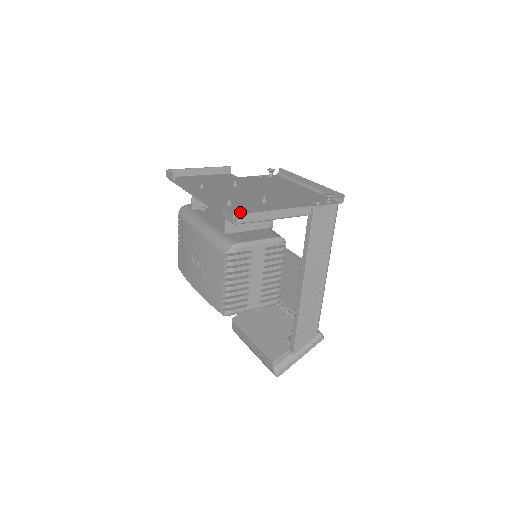
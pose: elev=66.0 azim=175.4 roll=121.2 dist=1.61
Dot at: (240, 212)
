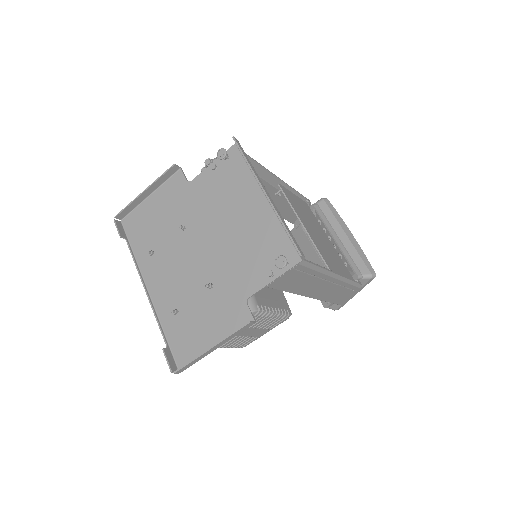
Dot at: (185, 334)
